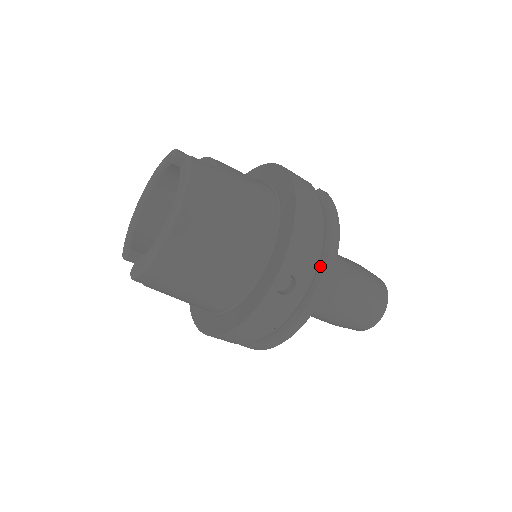
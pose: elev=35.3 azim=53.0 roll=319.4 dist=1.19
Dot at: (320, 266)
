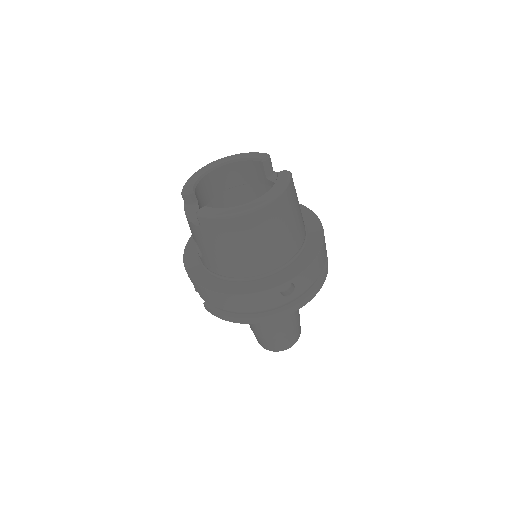
Dot at: (307, 292)
